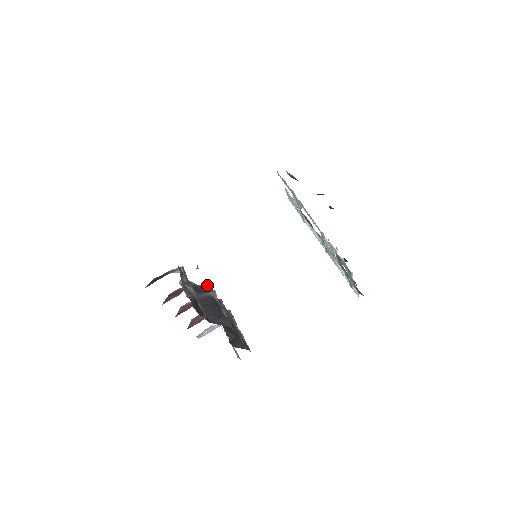
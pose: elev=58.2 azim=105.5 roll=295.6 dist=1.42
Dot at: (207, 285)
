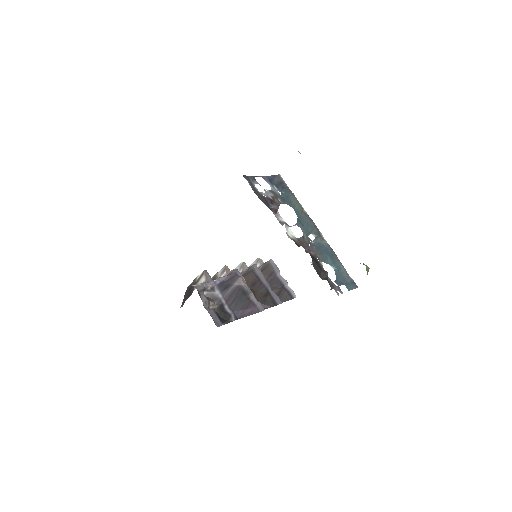
Dot at: (232, 273)
